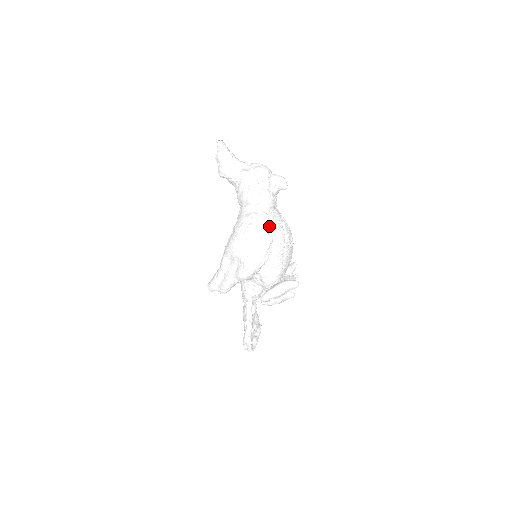
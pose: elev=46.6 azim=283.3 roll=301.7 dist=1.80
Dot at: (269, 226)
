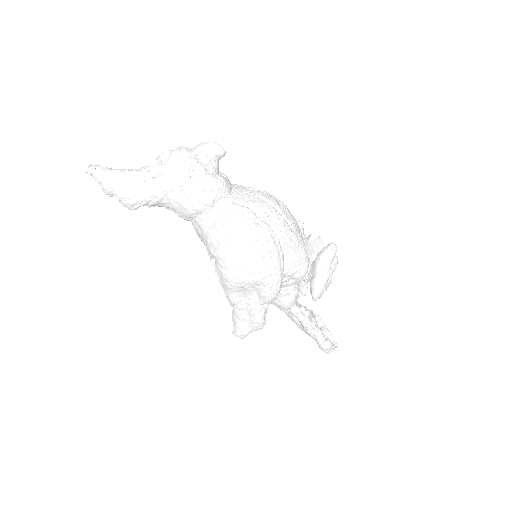
Dot at: (251, 215)
